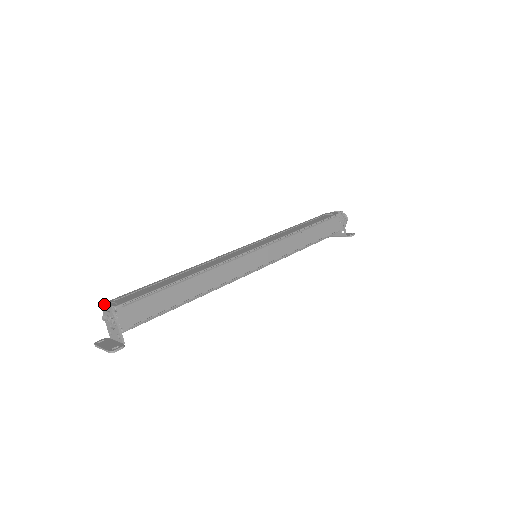
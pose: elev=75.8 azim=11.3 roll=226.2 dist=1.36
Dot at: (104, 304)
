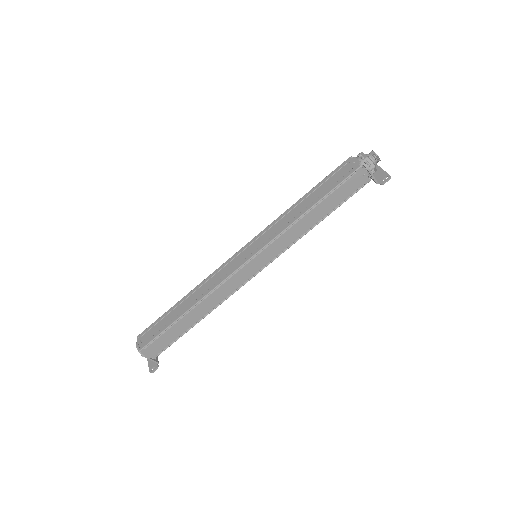
Dot at: occluded
